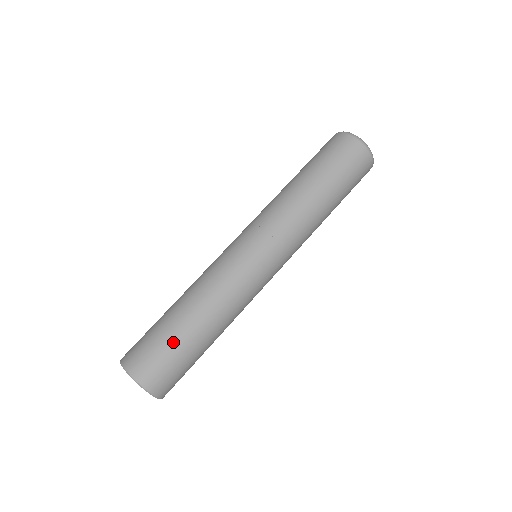
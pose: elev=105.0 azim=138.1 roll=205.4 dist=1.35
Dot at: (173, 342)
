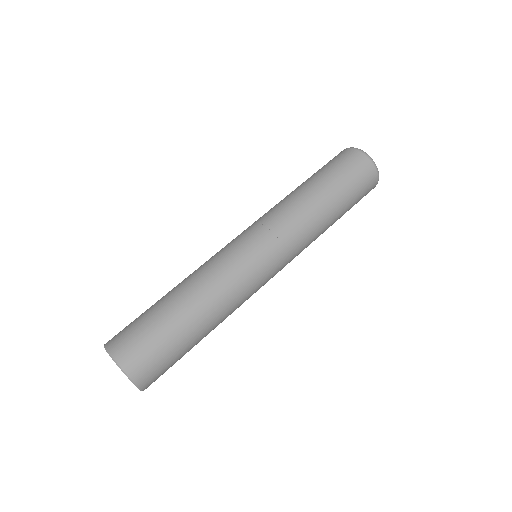
Dot at: (163, 329)
